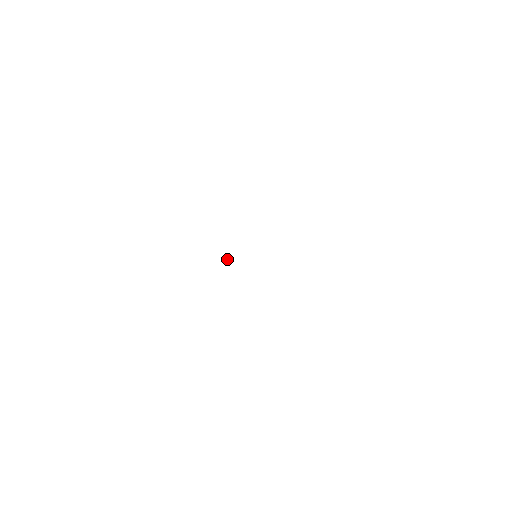
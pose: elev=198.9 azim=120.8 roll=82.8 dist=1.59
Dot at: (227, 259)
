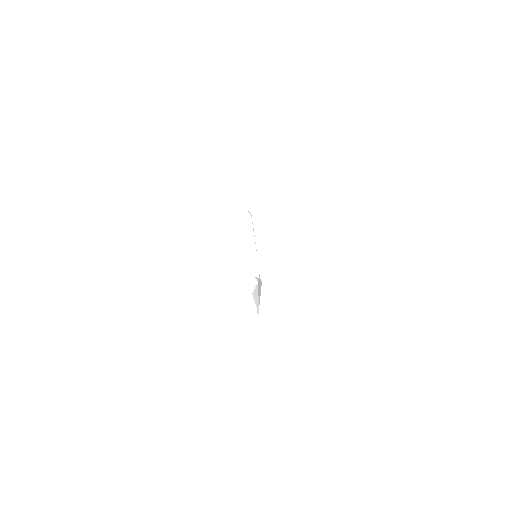
Dot at: occluded
